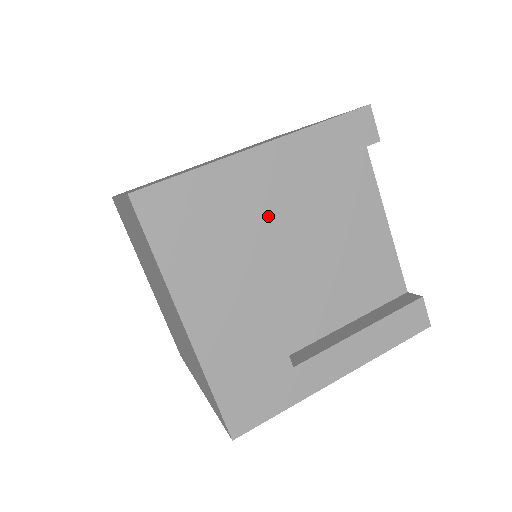
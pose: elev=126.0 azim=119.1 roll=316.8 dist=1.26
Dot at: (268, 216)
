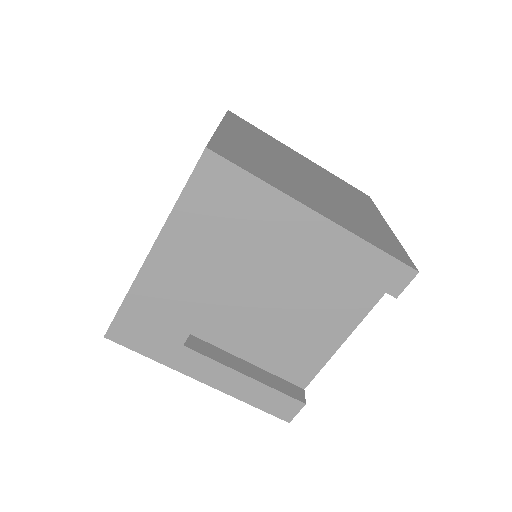
Dot at: (277, 253)
